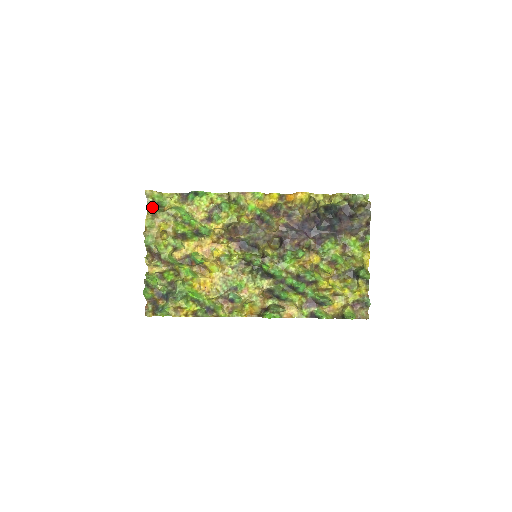
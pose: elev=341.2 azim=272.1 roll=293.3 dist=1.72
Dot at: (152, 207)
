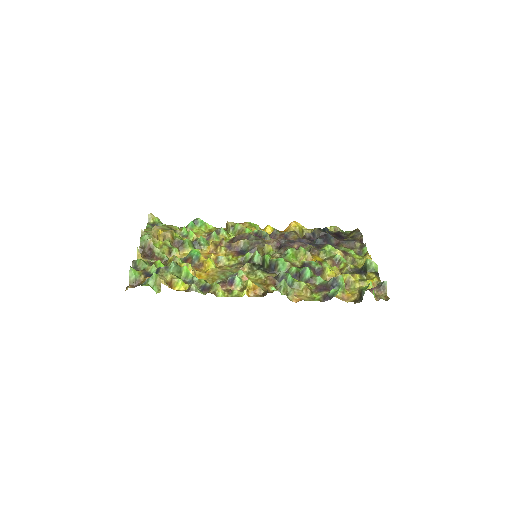
Dot at: occluded
